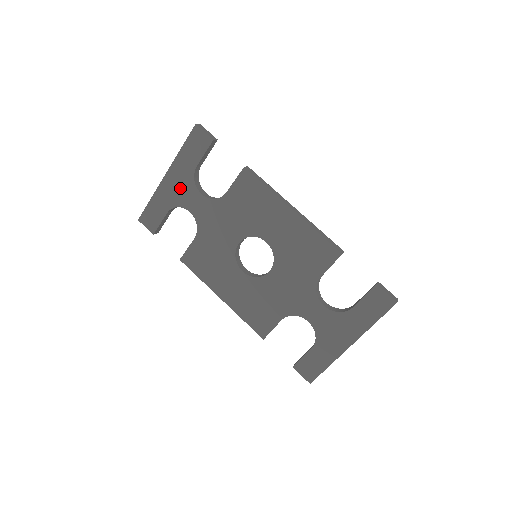
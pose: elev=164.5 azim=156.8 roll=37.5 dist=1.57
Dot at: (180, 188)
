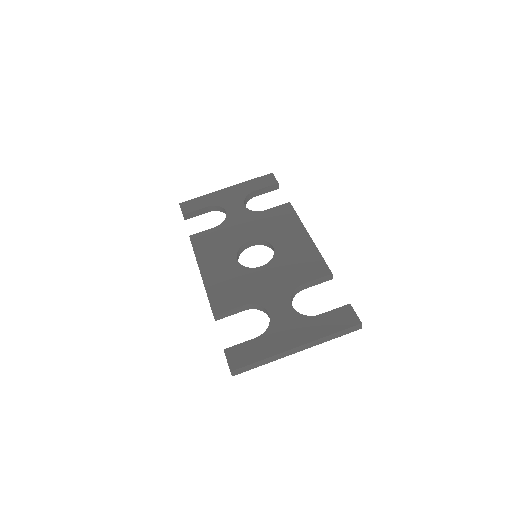
Dot at: (231, 197)
